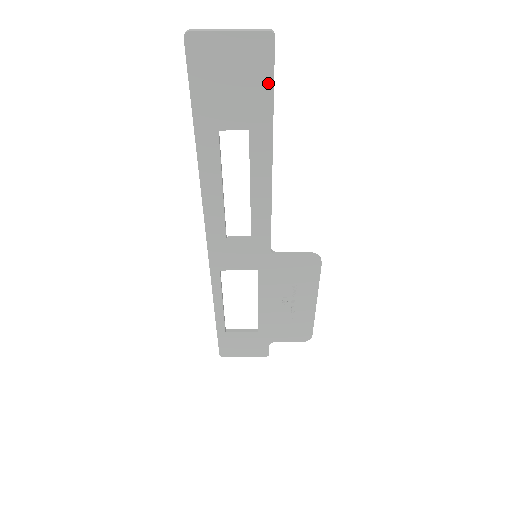
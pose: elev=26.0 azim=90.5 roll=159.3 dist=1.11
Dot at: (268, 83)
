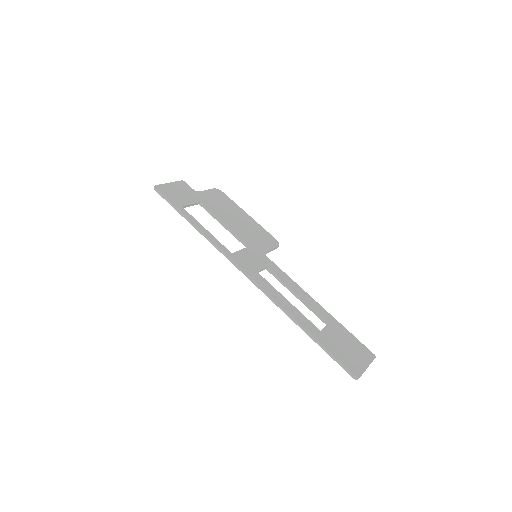
Dot at: (353, 341)
